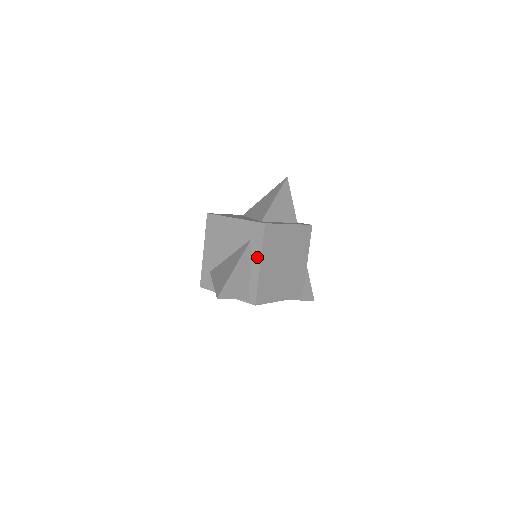
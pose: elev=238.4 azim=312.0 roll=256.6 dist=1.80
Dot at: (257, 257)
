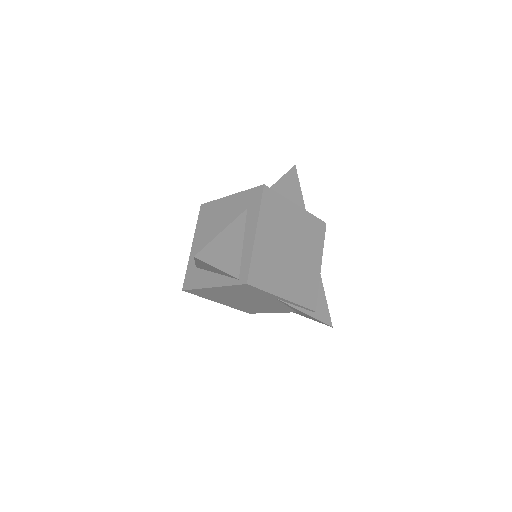
Dot at: (253, 225)
